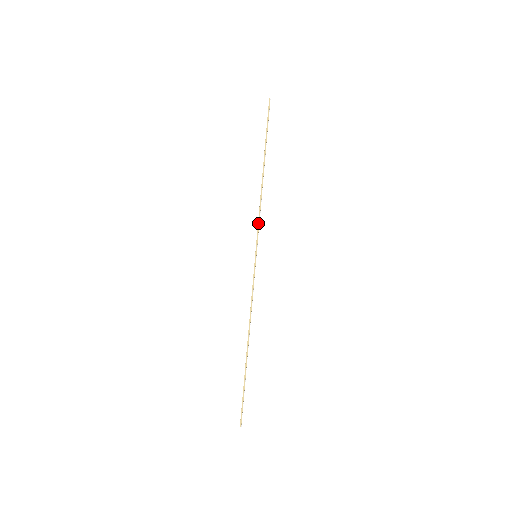
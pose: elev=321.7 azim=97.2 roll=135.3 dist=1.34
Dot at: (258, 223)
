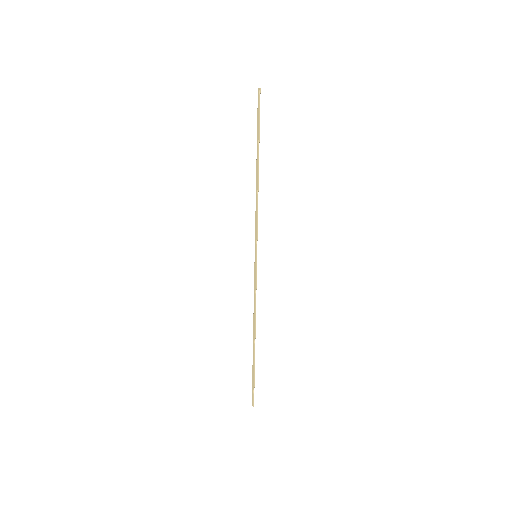
Dot at: (257, 224)
